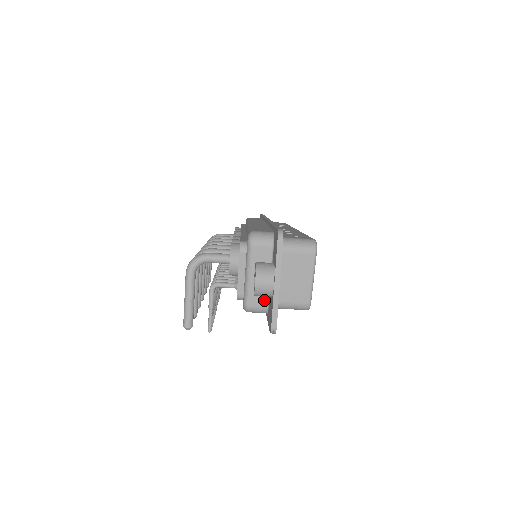
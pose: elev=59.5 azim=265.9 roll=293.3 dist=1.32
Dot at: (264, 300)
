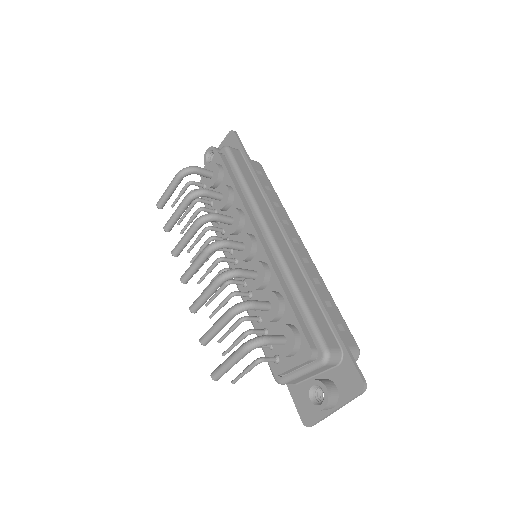
Dot at: (298, 382)
